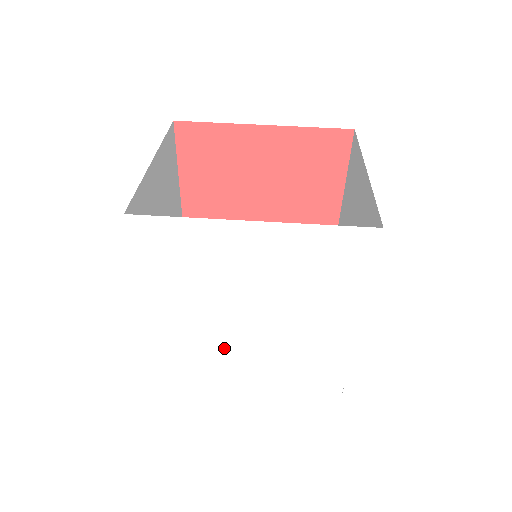
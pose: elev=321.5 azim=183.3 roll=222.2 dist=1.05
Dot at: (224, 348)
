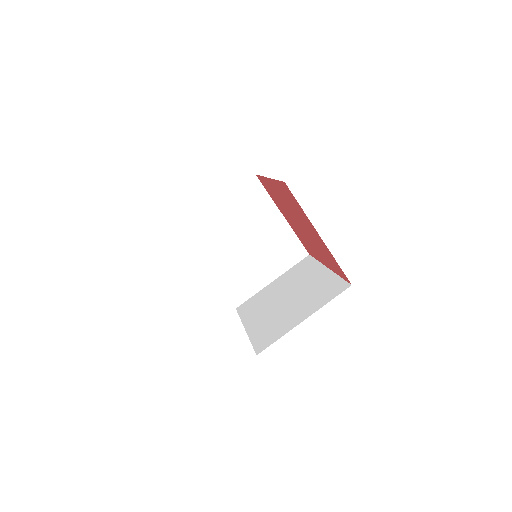
Dot at: occluded
